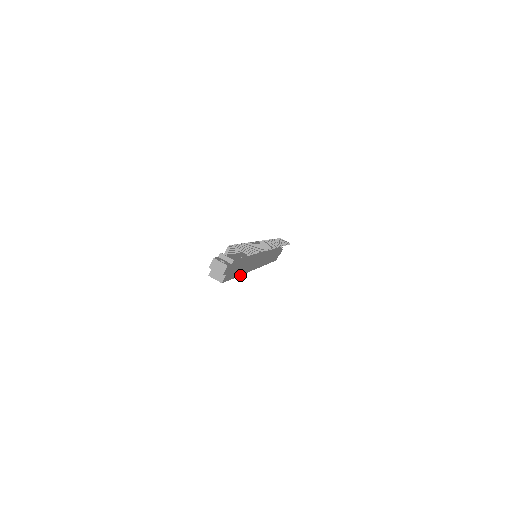
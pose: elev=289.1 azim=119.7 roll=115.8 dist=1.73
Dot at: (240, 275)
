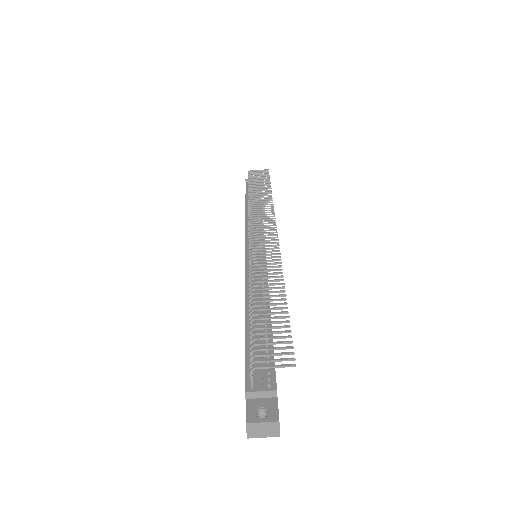
Dot at: occluded
